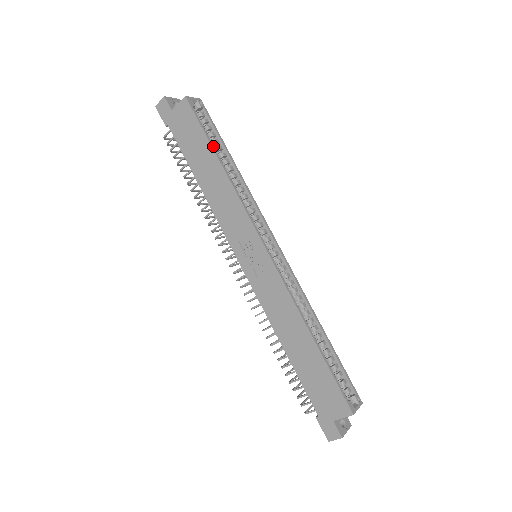
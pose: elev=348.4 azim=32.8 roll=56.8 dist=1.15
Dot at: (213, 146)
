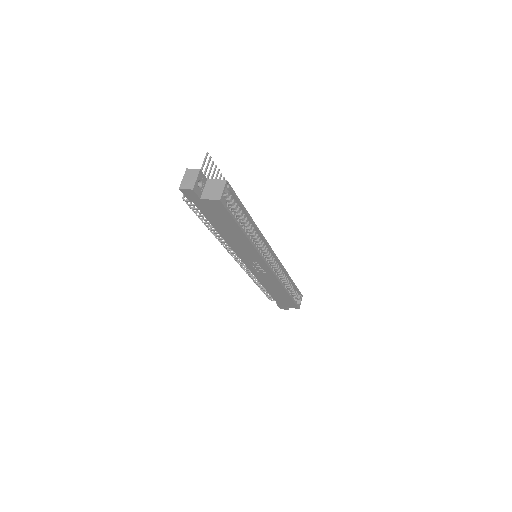
Dot at: (241, 226)
